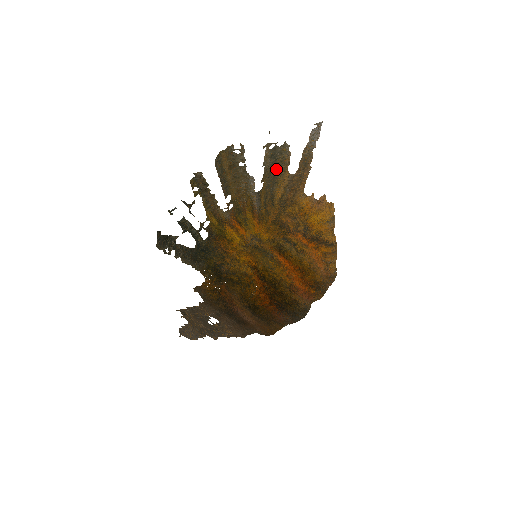
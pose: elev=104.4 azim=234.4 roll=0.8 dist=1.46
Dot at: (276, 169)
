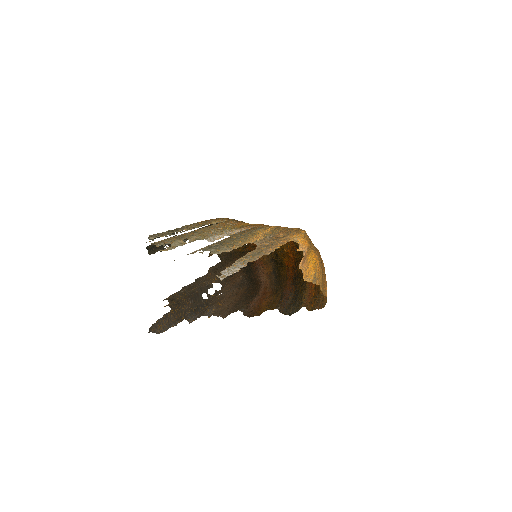
Dot at: (234, 239)
